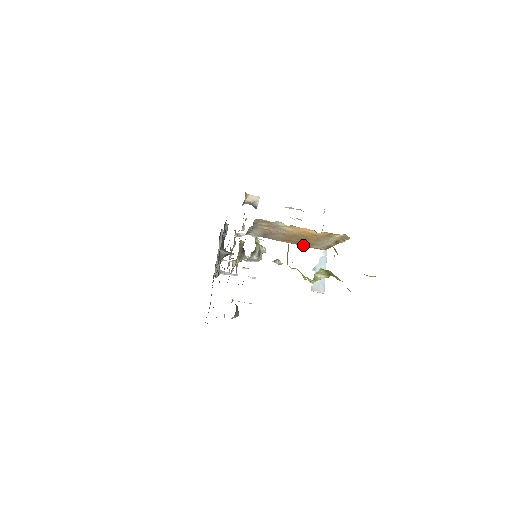
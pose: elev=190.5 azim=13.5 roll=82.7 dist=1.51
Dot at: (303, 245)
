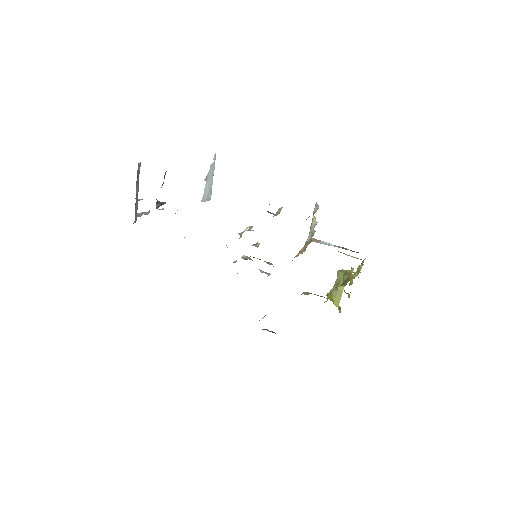
Dot at: occluded
